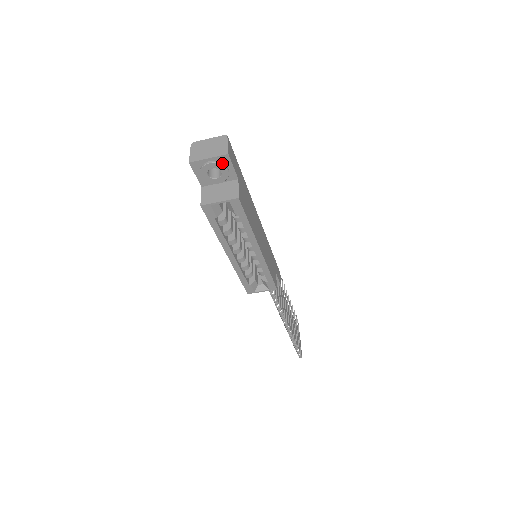
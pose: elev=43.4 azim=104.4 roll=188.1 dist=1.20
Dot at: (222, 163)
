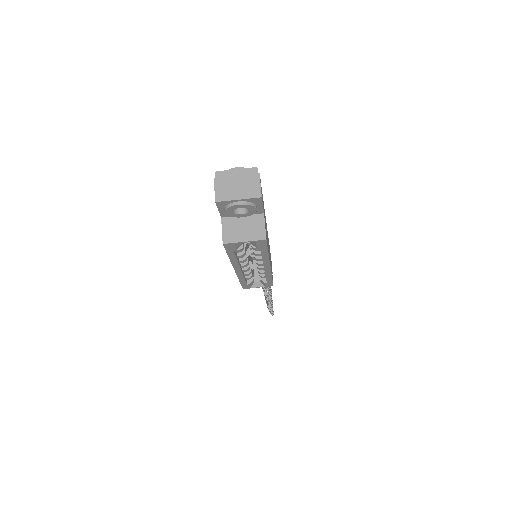
Dot at: (252, 203)
